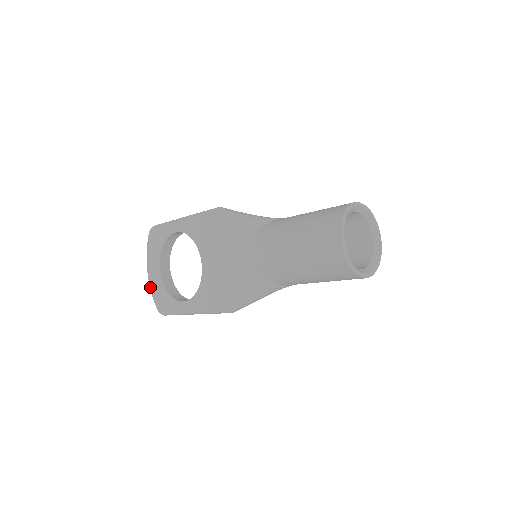
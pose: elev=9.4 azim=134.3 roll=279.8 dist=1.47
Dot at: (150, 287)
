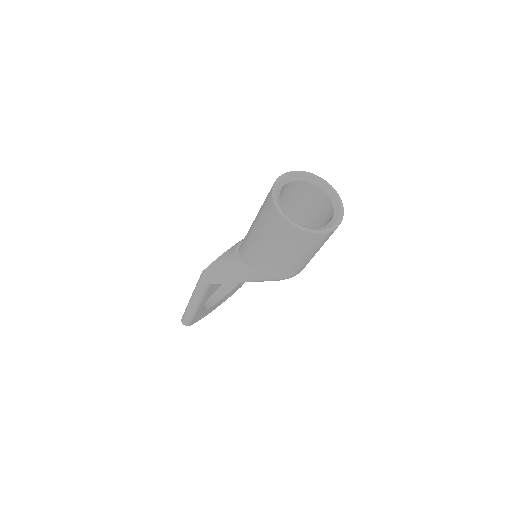
Dot at: occluded
